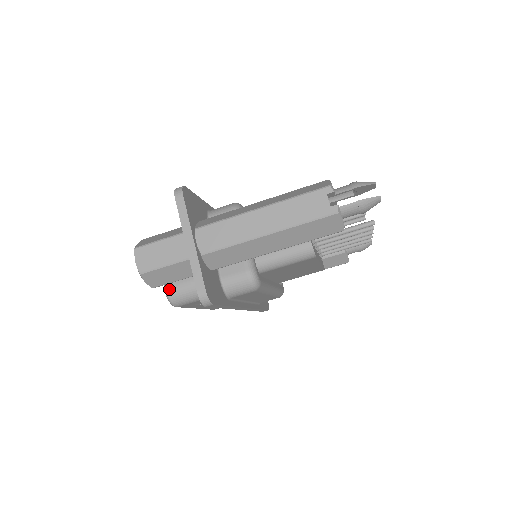
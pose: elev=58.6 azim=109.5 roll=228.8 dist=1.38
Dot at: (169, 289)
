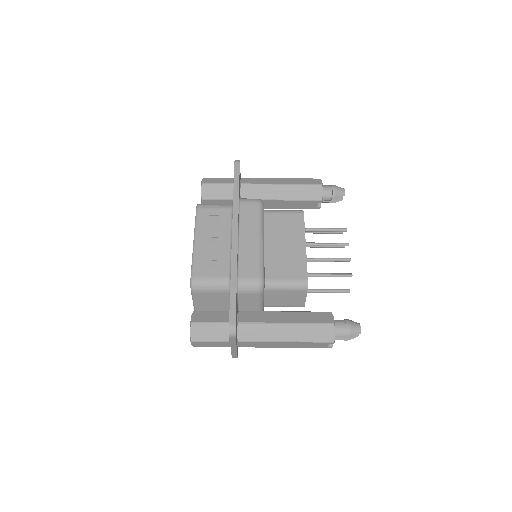
Dot at: occluded
